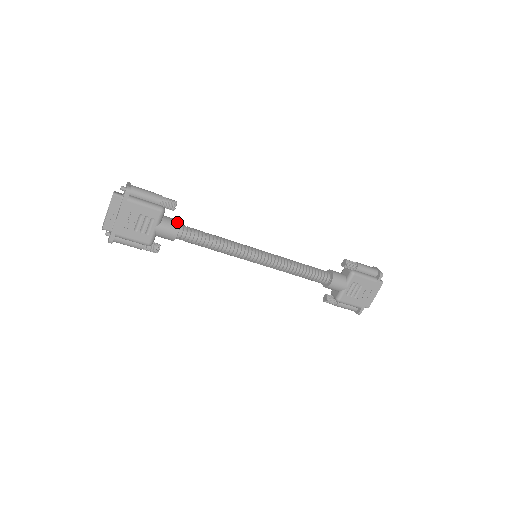
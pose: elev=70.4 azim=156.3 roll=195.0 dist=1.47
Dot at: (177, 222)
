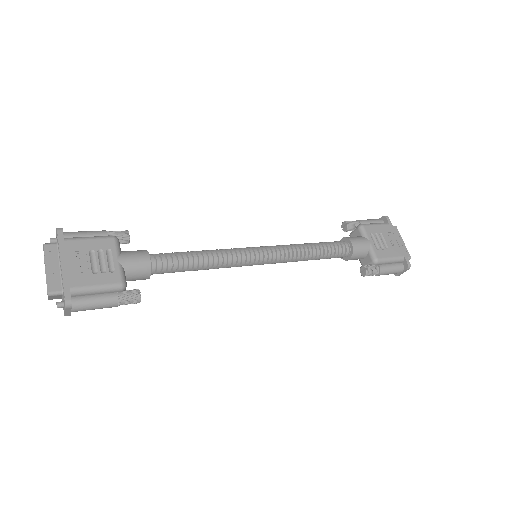
Dot at: (141, 250)
